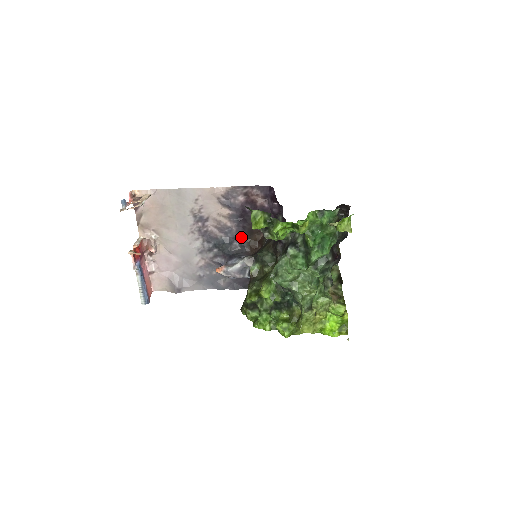
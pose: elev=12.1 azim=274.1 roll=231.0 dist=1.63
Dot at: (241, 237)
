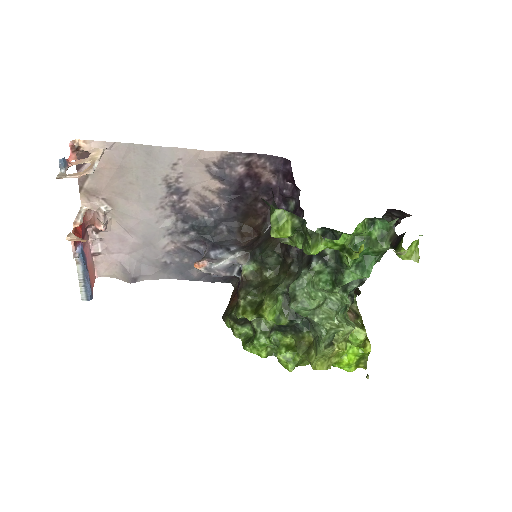
Dot at: (231, 219)
